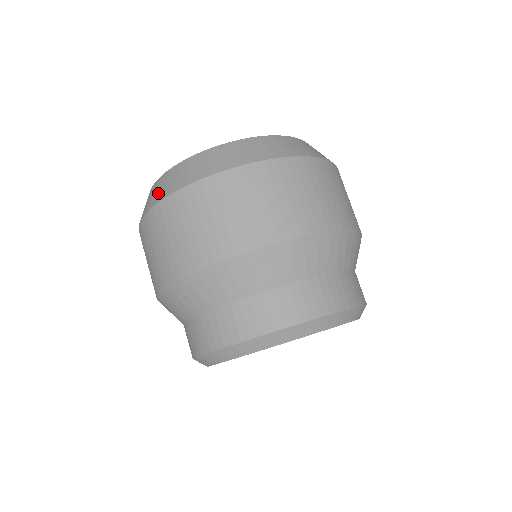
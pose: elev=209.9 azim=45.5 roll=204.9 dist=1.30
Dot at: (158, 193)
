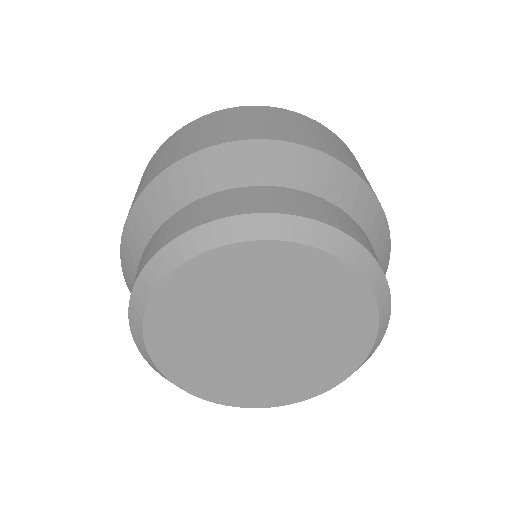
Dot at: occluded
